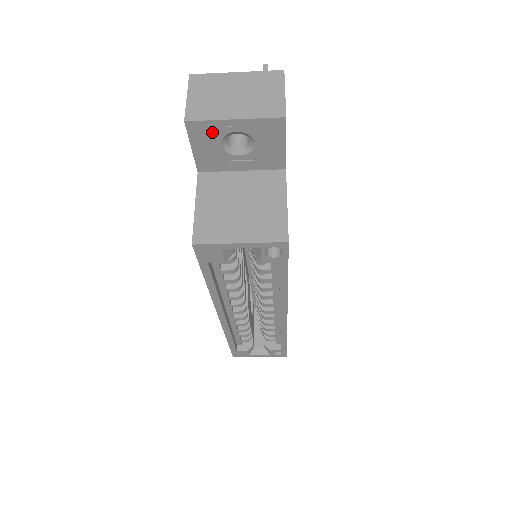
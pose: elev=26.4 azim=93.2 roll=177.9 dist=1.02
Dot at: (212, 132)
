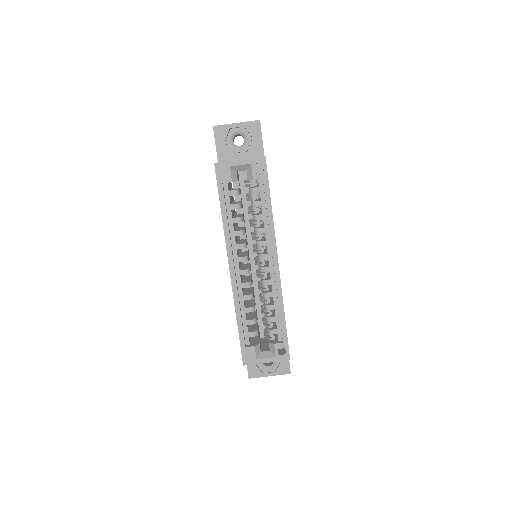
Dot at: (226, 132)
